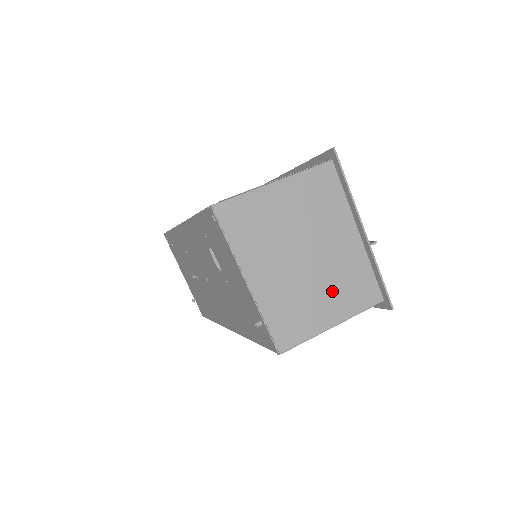
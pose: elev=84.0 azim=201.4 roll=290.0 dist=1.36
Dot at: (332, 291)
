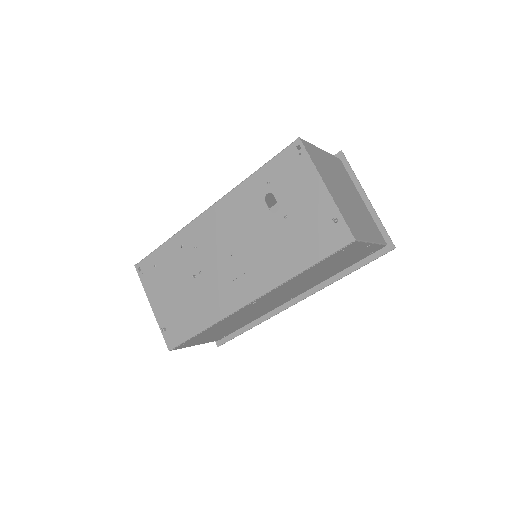
Dot at: (364, 222)
